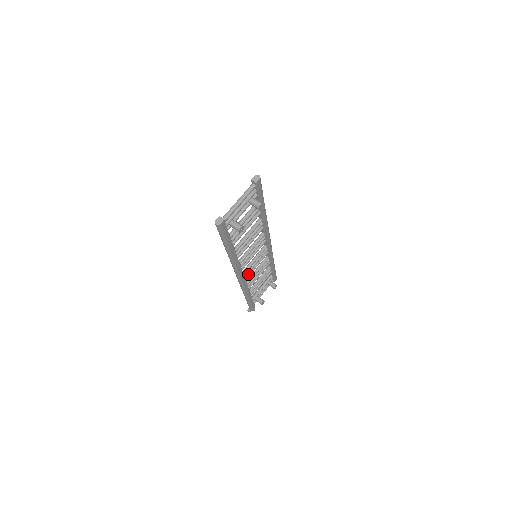
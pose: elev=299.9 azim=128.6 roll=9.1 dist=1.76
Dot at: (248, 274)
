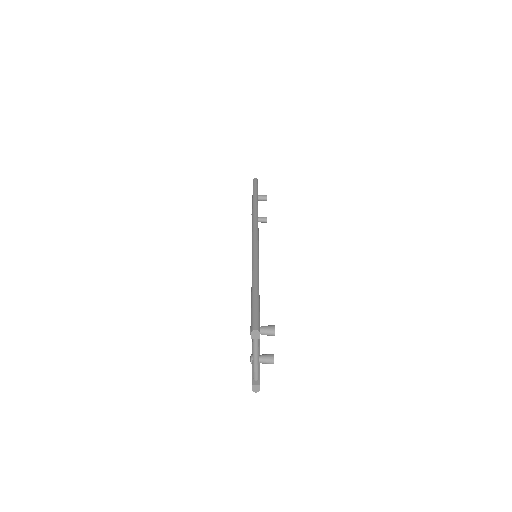
Dot at: occluded
